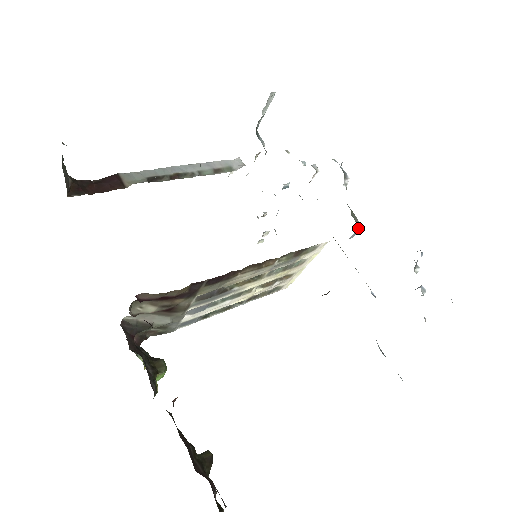
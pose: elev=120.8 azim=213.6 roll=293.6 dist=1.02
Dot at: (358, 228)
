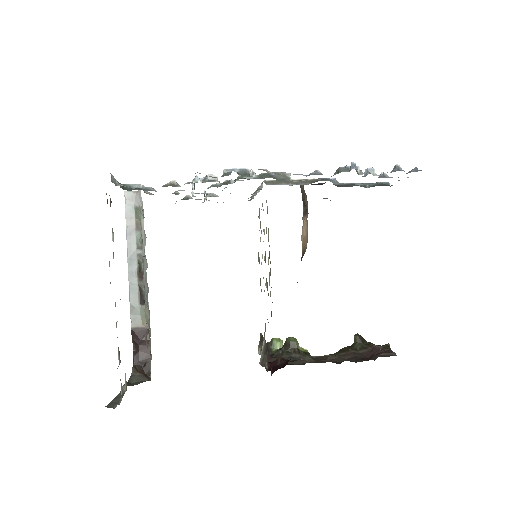
Dot at: (290, 179)
